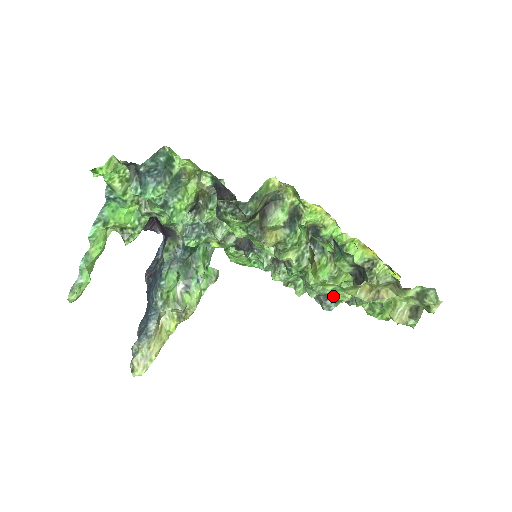
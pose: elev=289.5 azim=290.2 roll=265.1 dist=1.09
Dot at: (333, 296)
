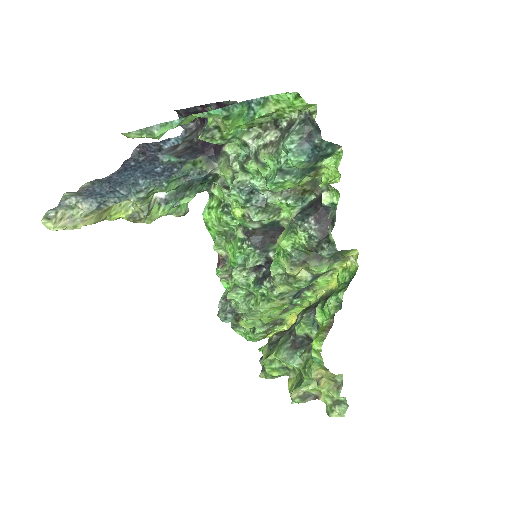
Dot at: (239, 317)
